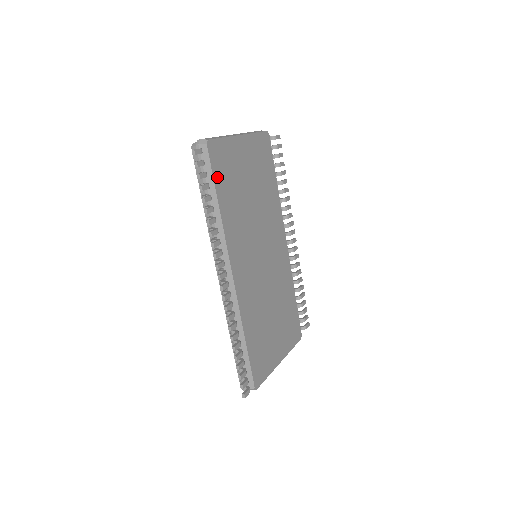
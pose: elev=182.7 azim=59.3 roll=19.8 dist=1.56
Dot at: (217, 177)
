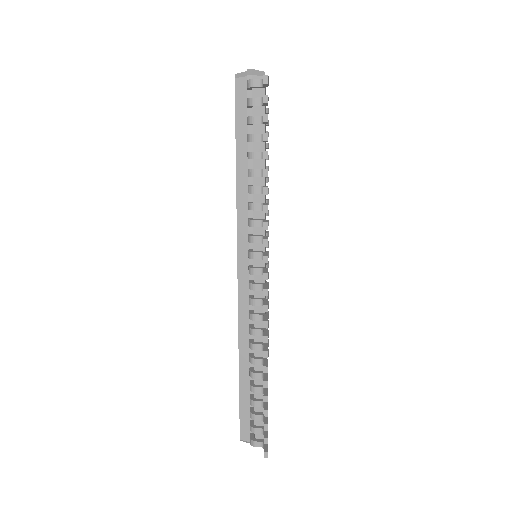
Dot at: occluded
